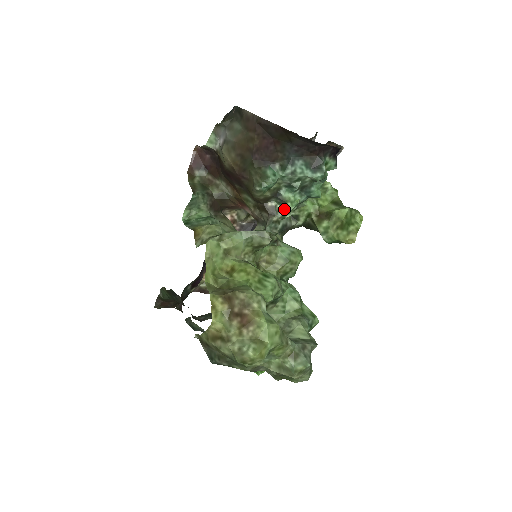
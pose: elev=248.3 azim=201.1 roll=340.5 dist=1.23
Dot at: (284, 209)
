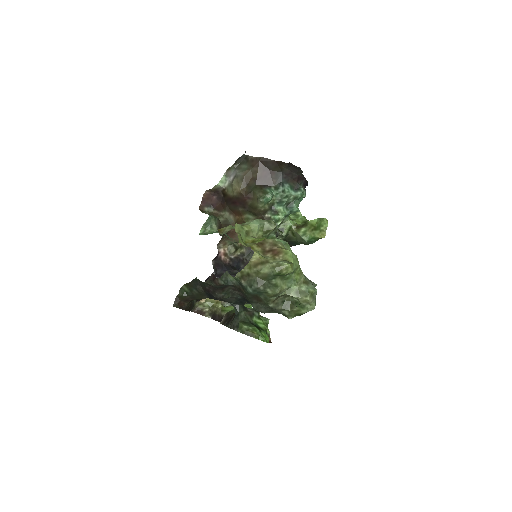
Dot at: (276, 219)
